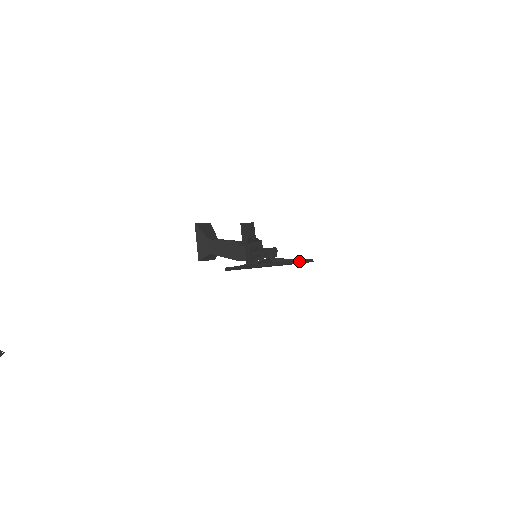
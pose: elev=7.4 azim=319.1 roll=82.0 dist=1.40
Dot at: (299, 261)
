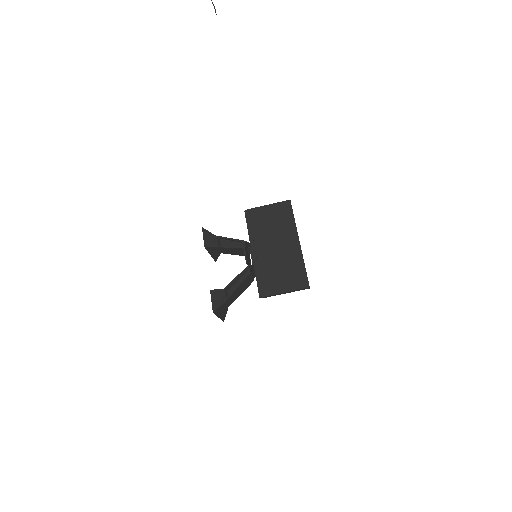
Dot at: (304, 264)
